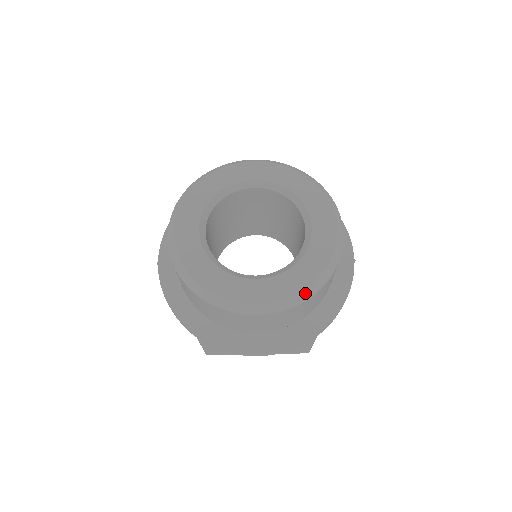
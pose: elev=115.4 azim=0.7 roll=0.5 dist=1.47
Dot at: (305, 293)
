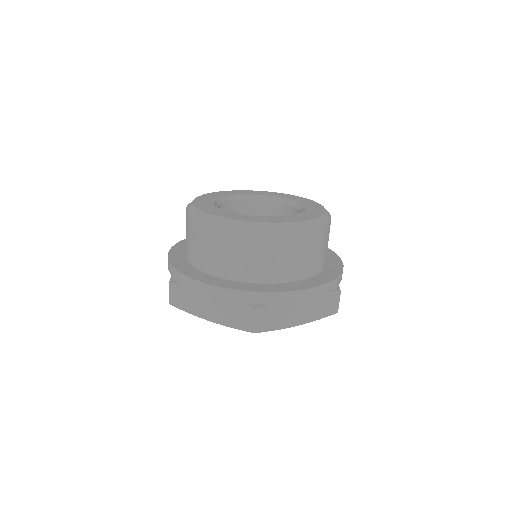
Dot at: (324, 218)
